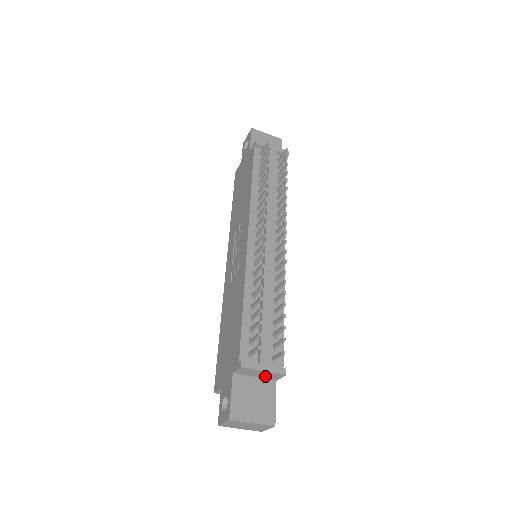
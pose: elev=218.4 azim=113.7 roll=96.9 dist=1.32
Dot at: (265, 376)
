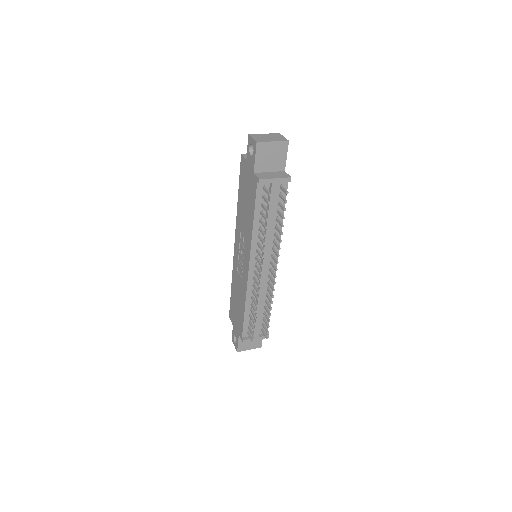
Dot at: occluded
